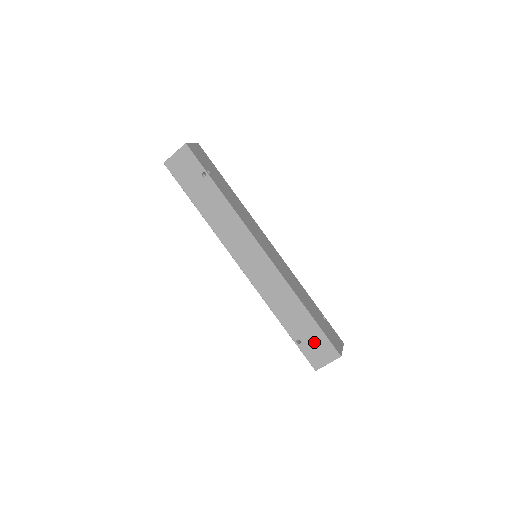
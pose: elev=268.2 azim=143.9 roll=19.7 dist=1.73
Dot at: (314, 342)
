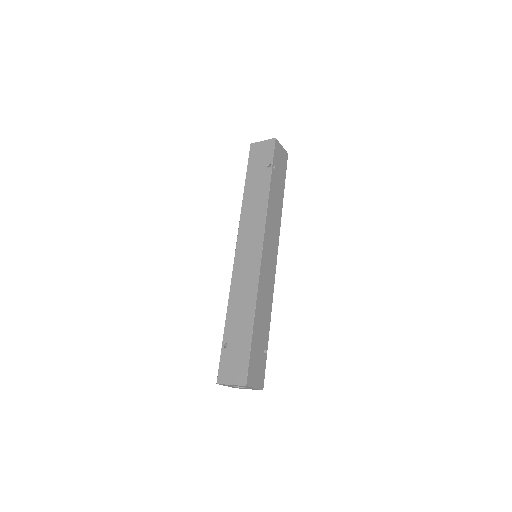
Dot at: (236, 355)
